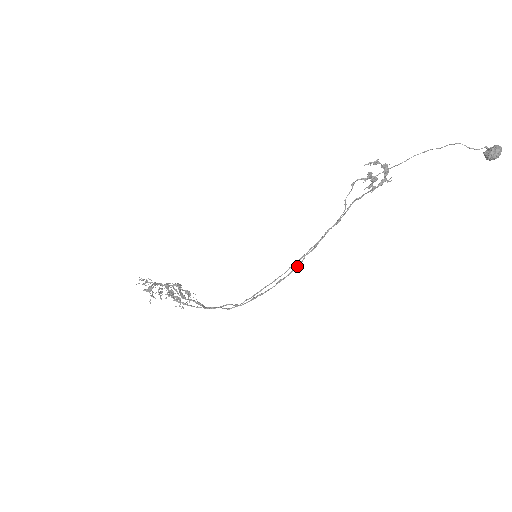
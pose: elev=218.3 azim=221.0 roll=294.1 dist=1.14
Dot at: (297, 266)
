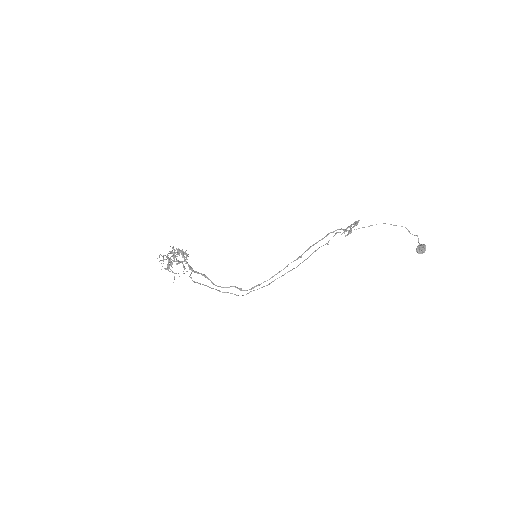
Dot at: occluded
